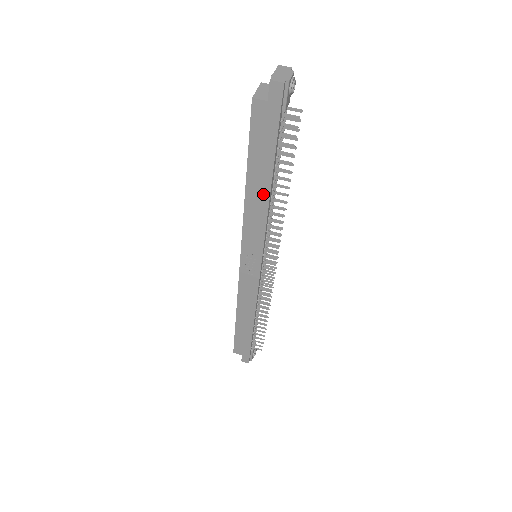
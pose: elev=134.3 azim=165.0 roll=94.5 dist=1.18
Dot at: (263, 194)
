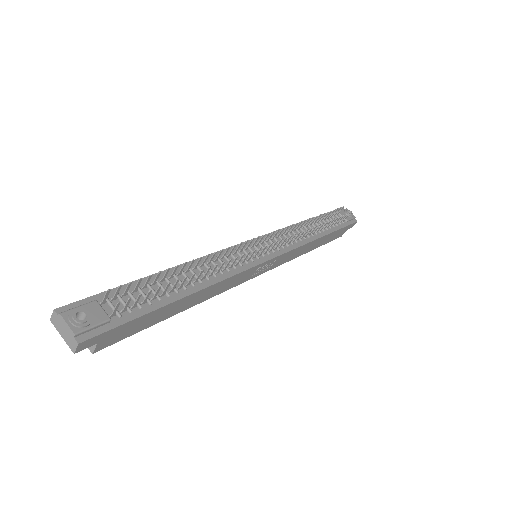
Dot at: (197, 296)
